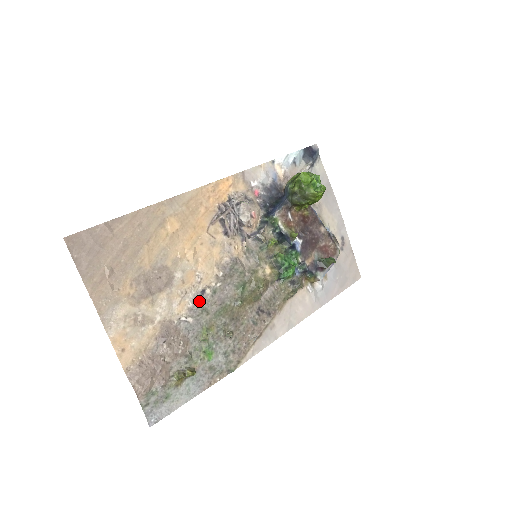
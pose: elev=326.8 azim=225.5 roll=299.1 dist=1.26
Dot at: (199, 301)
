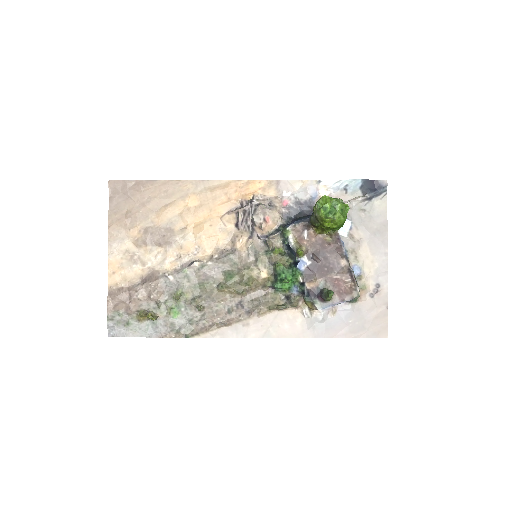
Dot at: (186, 268)
